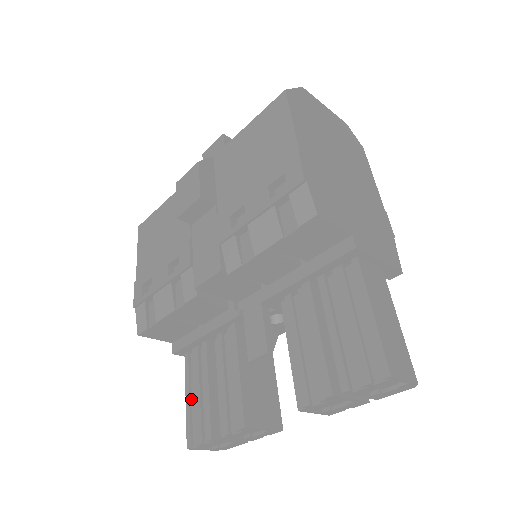
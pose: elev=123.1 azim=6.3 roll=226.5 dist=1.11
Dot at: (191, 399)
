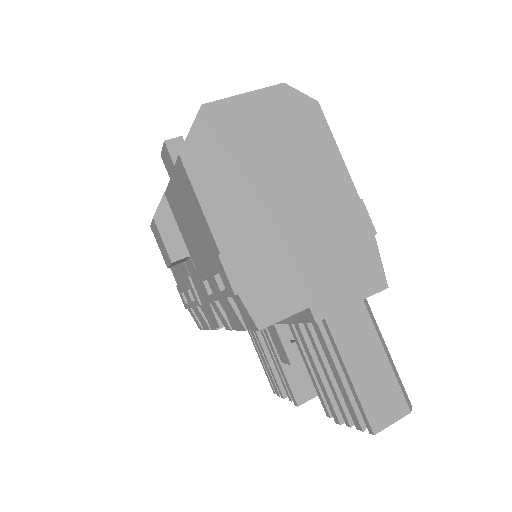
Dot at: occluded
